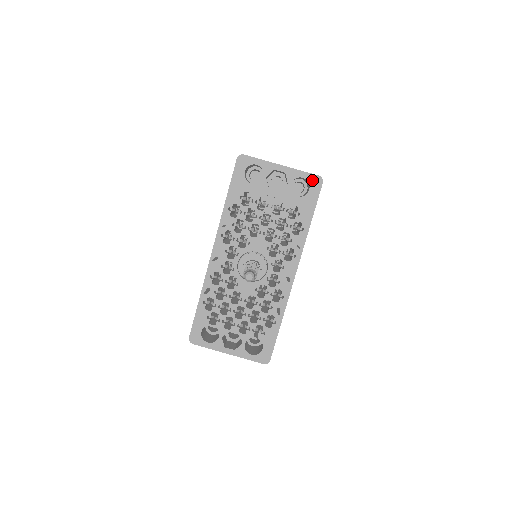
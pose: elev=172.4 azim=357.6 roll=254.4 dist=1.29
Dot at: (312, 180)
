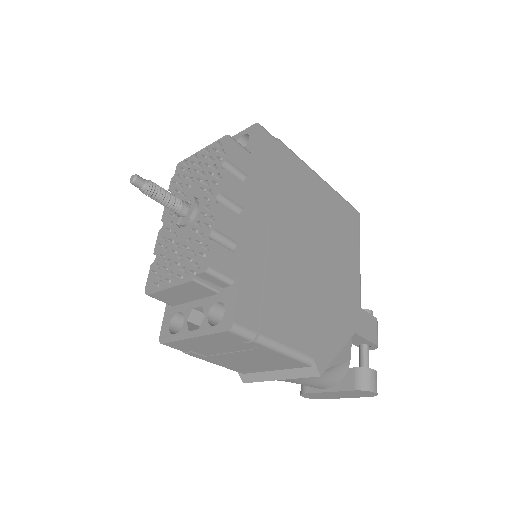
Dot at: (251, 130)
